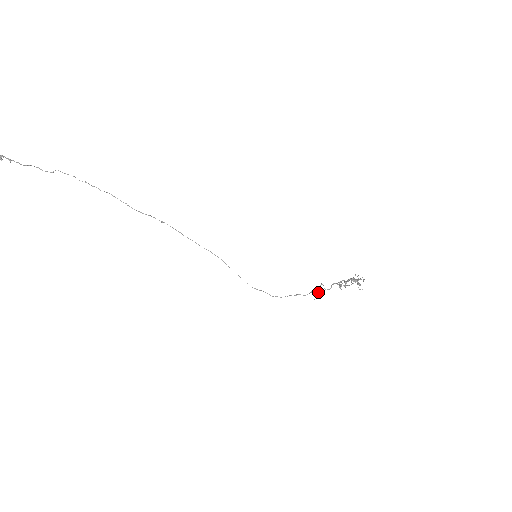
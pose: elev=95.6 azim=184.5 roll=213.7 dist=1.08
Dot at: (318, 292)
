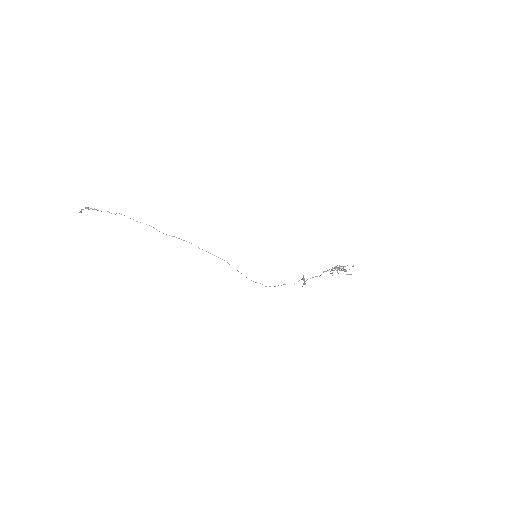
Dot at: (304, 281)
